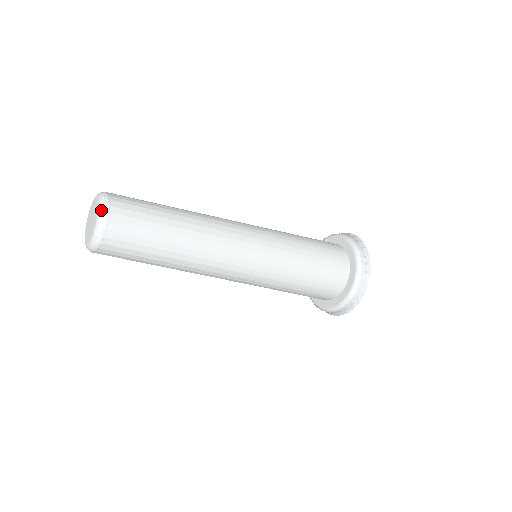
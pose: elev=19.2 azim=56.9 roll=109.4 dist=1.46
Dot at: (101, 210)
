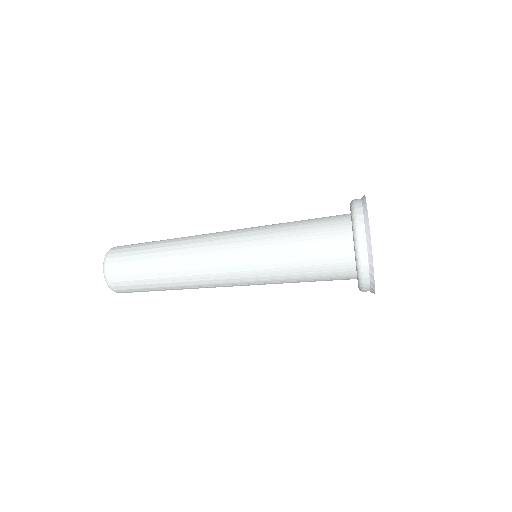
Dot at: (103, 269)
